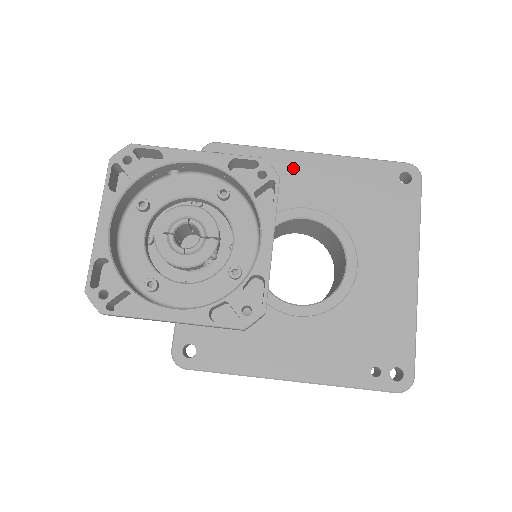
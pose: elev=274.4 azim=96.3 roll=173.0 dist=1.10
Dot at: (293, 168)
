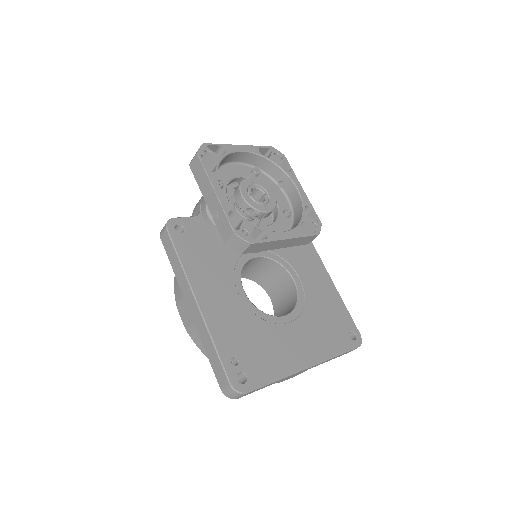
Dot at: (314, 264)
